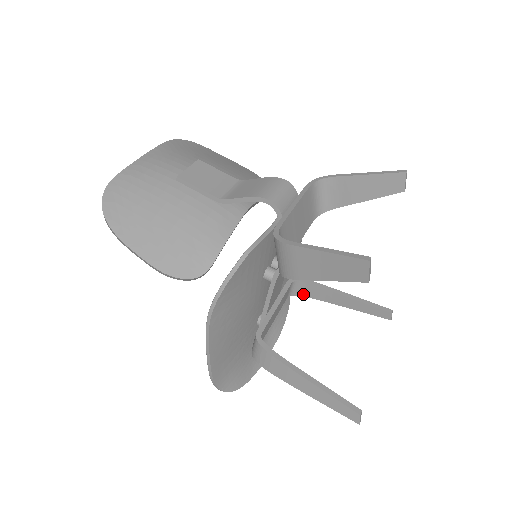
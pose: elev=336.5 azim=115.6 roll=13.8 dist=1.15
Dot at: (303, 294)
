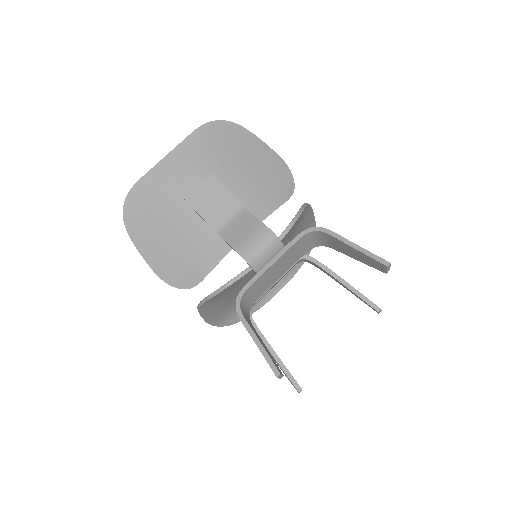
Dot at: (313, 264)
